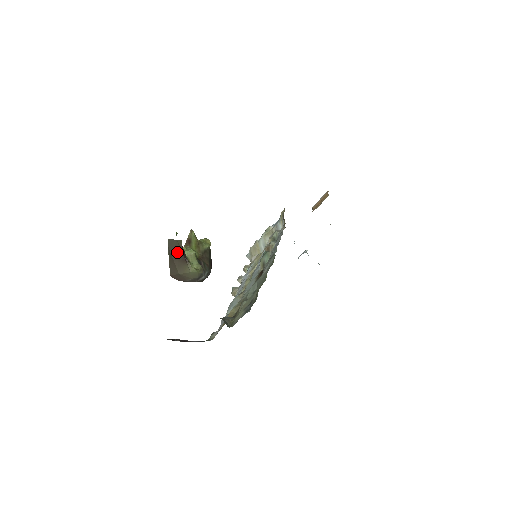
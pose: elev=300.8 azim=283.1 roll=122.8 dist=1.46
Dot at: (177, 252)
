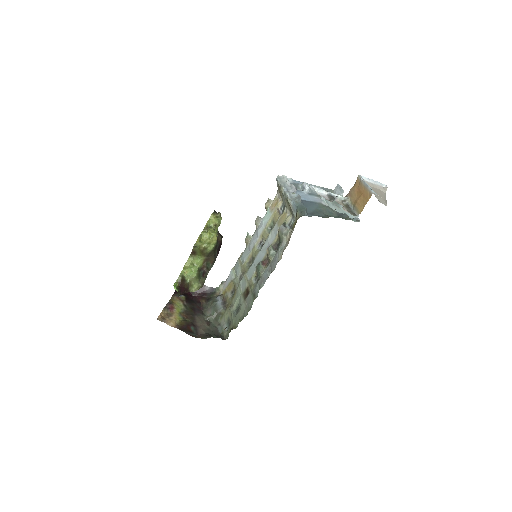
Dot at: occluded
